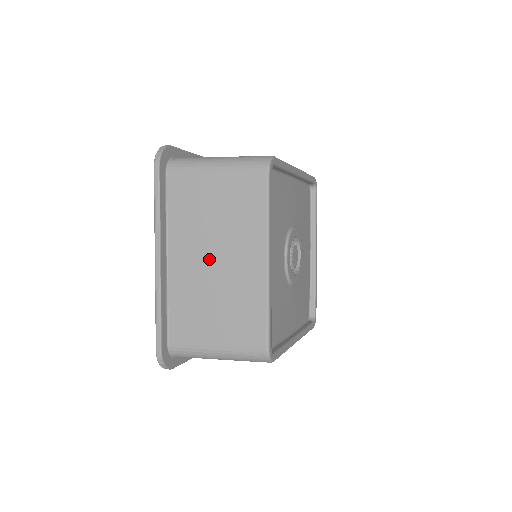
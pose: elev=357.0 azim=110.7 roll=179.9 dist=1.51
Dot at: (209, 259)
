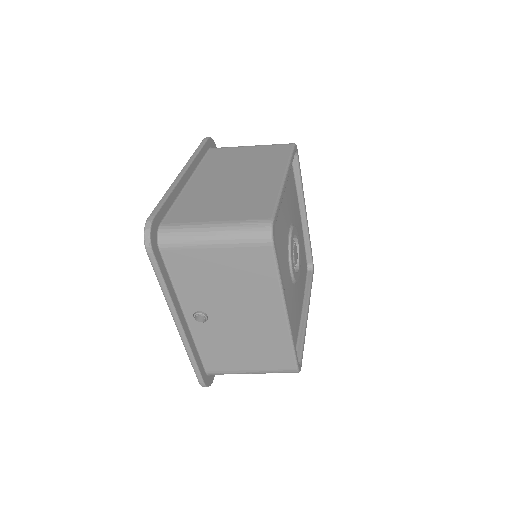
Dot at: (229, 179)
